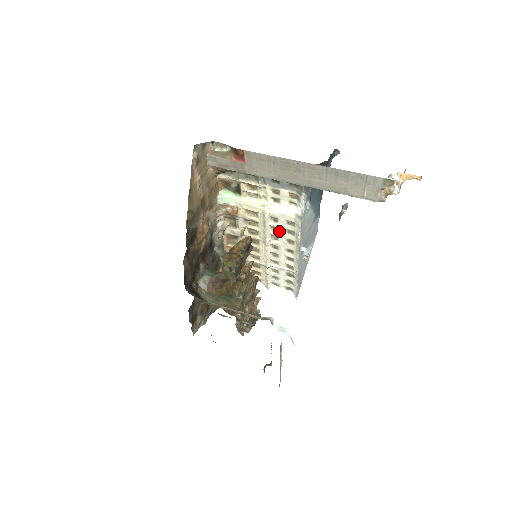
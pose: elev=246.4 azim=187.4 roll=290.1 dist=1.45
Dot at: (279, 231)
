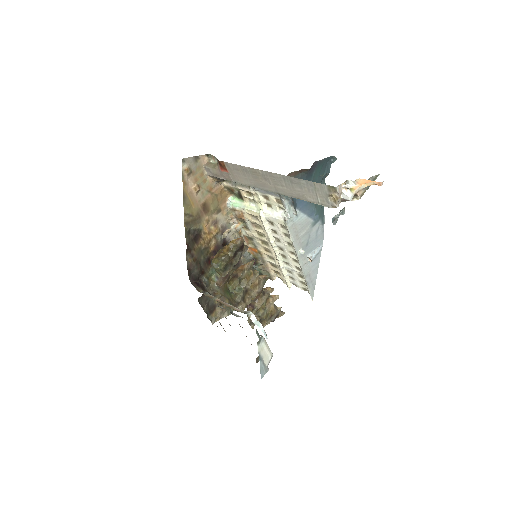
Dot at: (278, 234)
